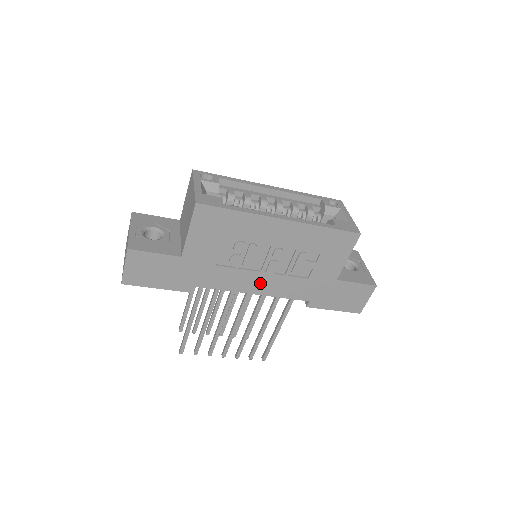
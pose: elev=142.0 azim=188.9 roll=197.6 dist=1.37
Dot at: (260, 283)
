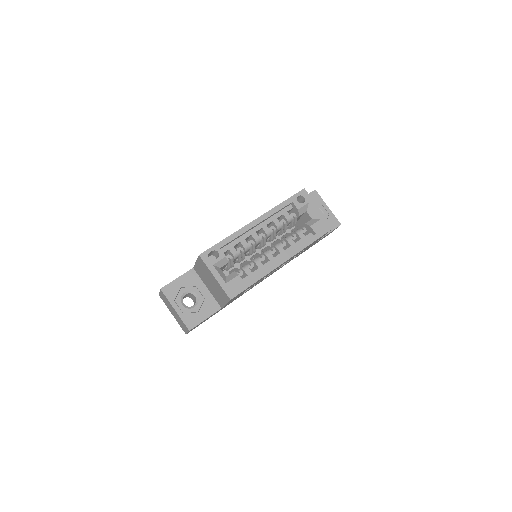
Dot at: occluded
